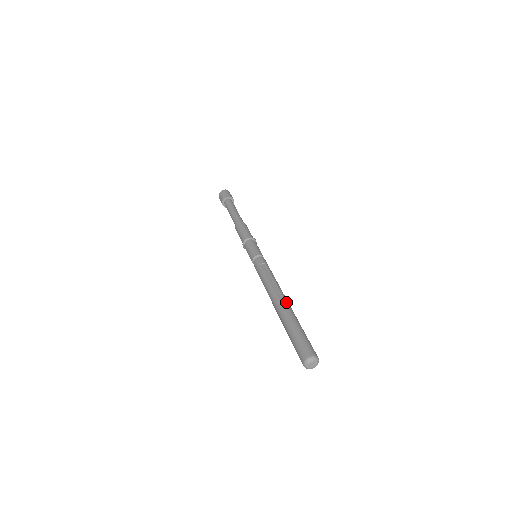
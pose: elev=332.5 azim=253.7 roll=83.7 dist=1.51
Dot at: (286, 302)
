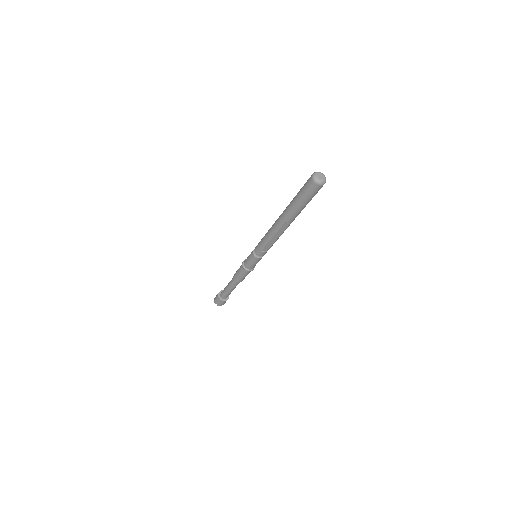
Dot at: occluded
